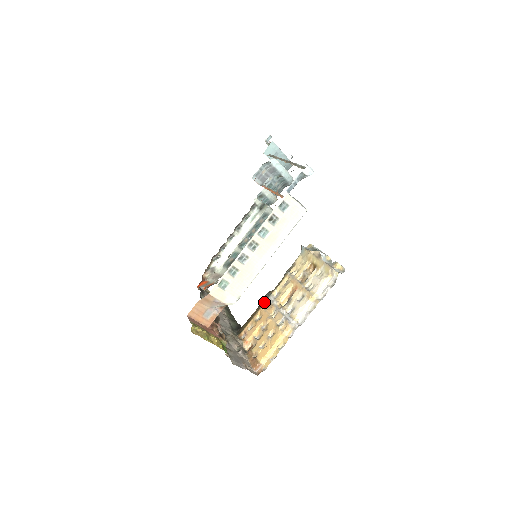
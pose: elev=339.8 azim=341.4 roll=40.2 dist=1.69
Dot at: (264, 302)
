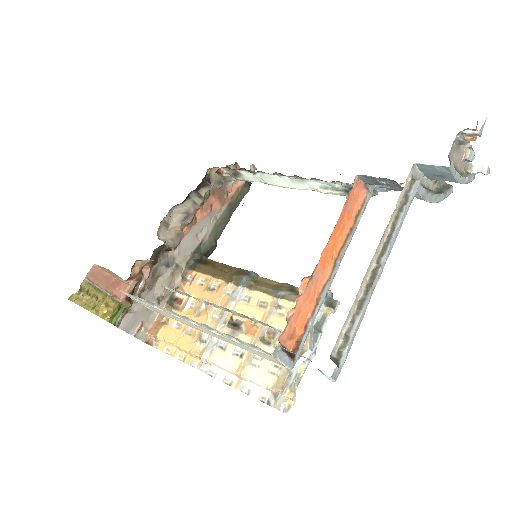
Dot at: (234, 282)
